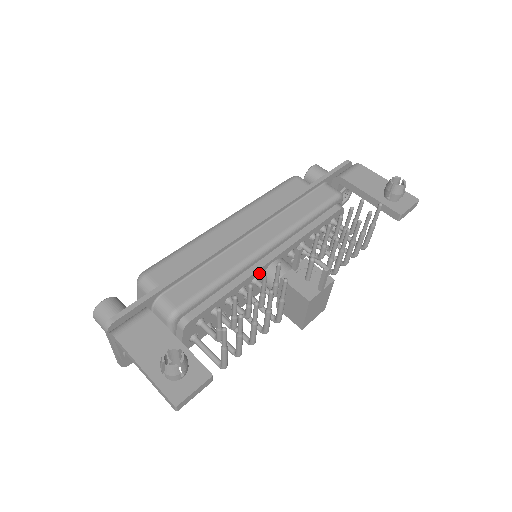
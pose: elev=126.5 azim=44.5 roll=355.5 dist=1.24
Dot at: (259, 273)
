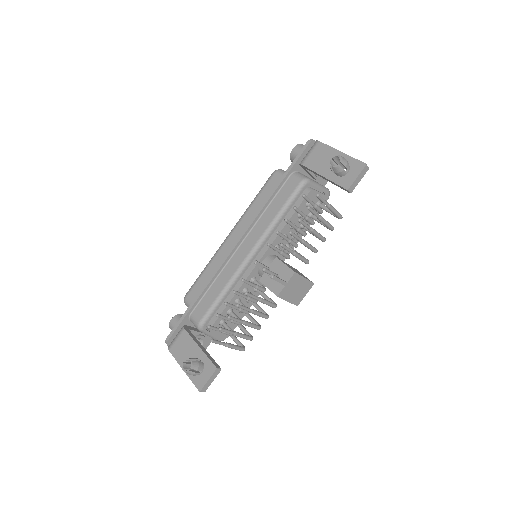
Dot at: (253, 275)
